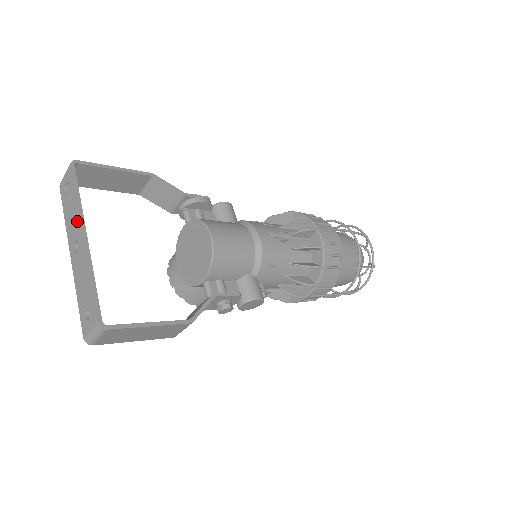
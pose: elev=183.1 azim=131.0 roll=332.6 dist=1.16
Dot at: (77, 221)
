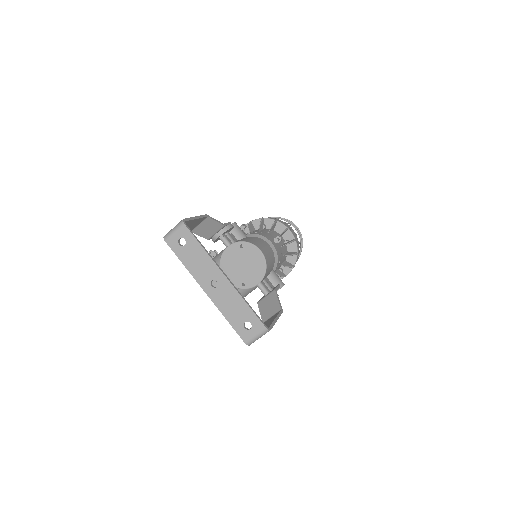
Dot at: (211, 265)
